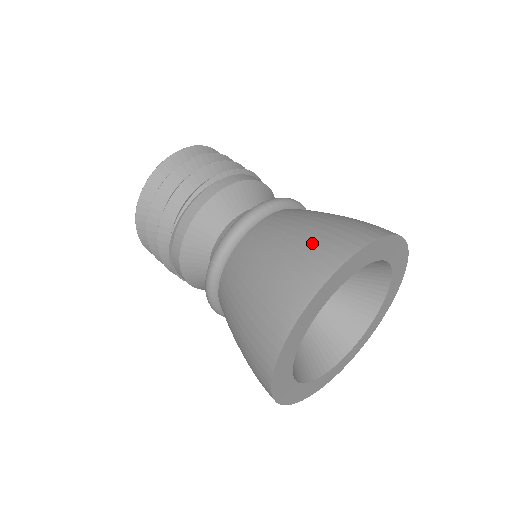
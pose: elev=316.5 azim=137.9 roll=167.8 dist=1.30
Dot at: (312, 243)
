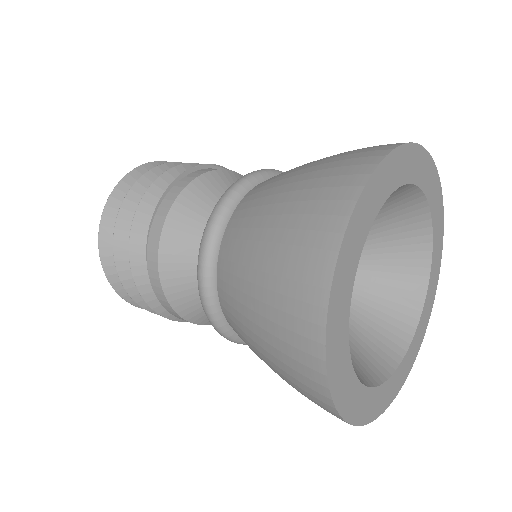
Dot at: occluded
